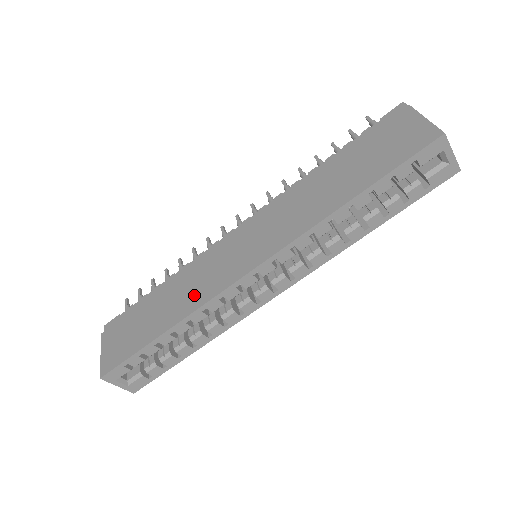
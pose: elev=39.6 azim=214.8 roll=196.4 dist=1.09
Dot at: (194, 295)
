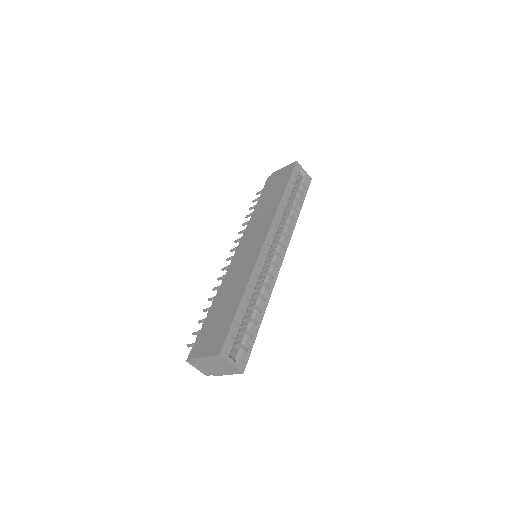
Dot at: (242, 277)
